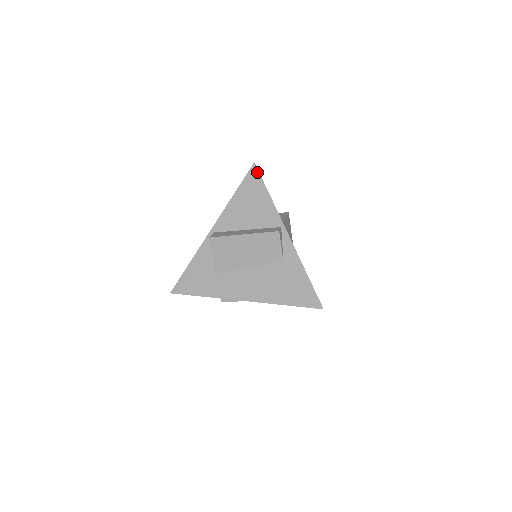
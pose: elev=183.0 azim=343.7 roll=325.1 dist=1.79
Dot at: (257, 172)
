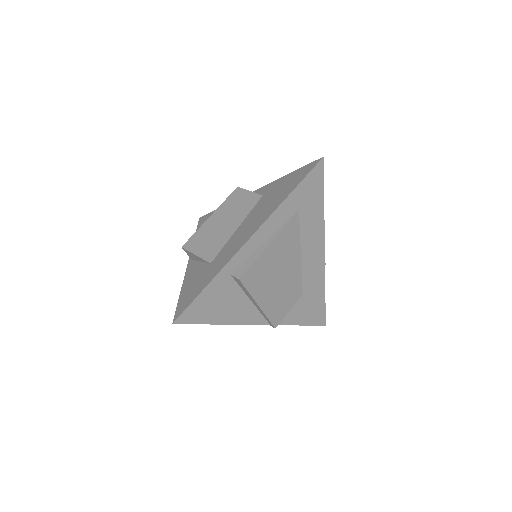
Dot at: (204, 216)
